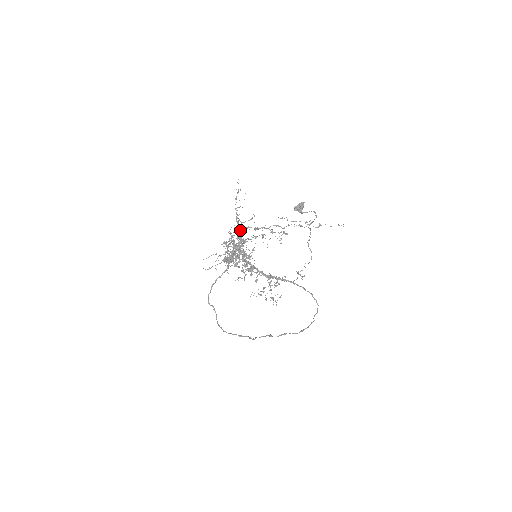
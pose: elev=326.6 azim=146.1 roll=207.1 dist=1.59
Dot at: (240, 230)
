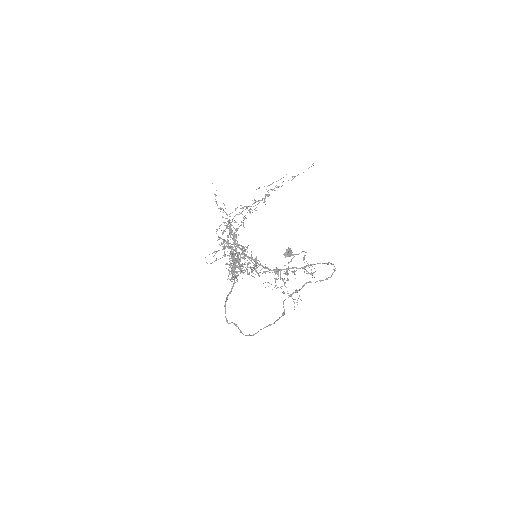
Dot at: occluded
